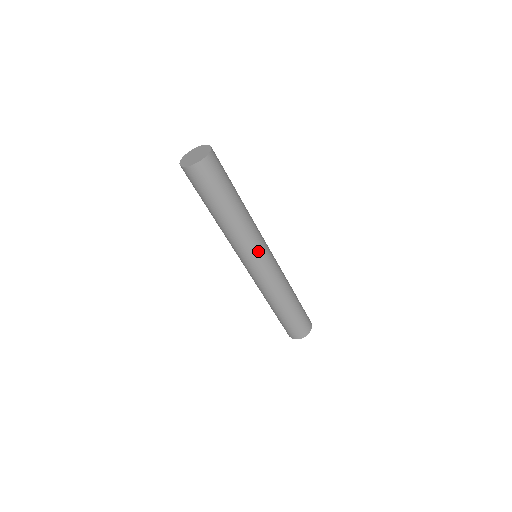
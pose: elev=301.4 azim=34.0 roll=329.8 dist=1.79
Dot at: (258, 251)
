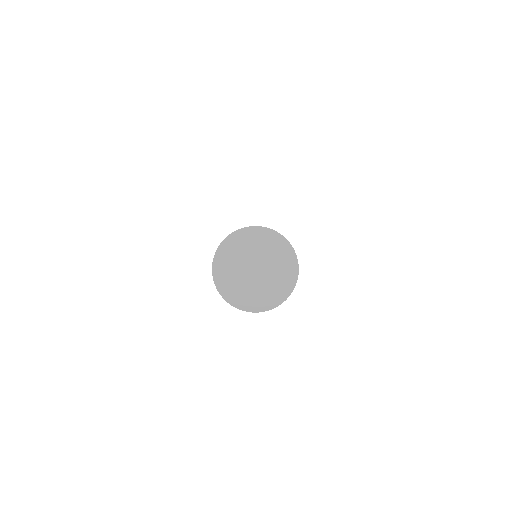
Dot at: occluded
